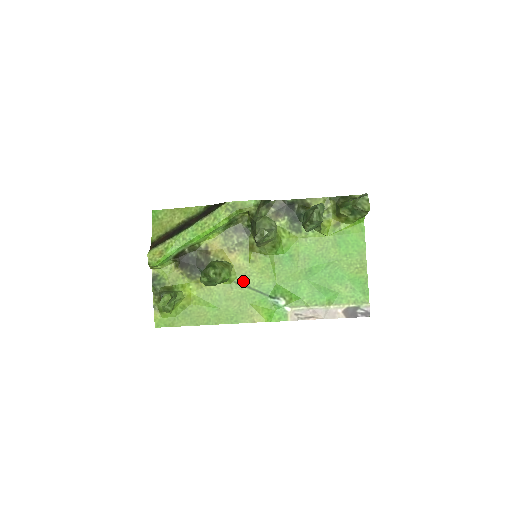
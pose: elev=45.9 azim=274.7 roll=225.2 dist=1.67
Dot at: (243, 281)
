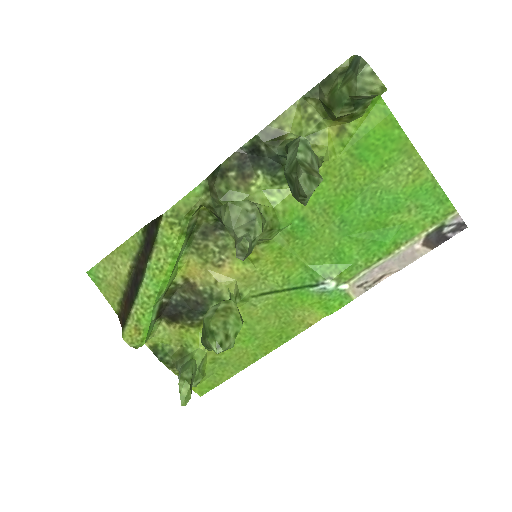
Dot at: (262, 289)
